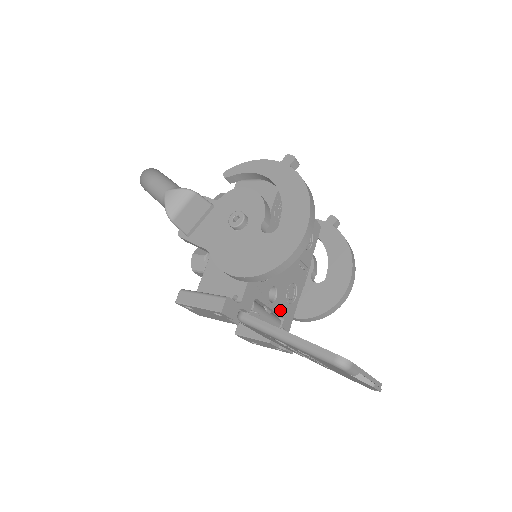
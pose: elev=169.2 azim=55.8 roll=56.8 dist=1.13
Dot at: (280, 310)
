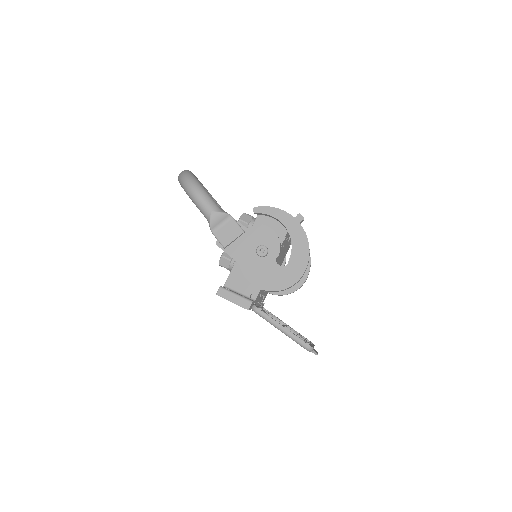
Dot at: (265, 293)
